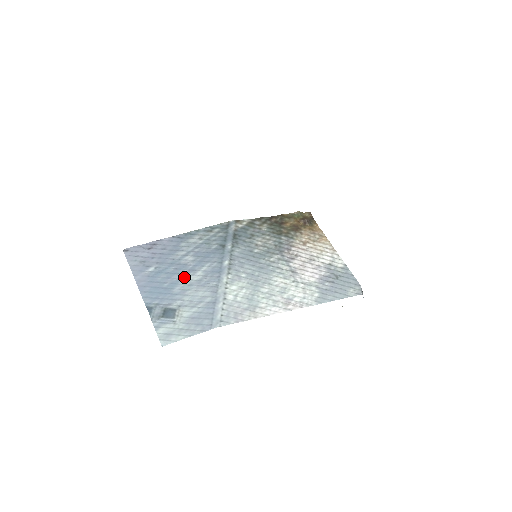
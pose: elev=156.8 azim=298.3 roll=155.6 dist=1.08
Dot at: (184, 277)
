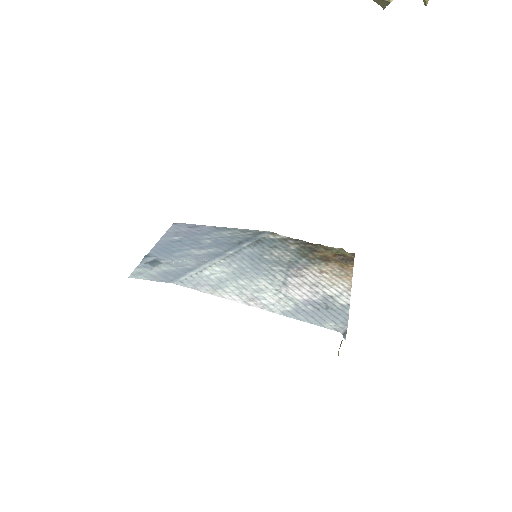
Dot at: (191, 249)
